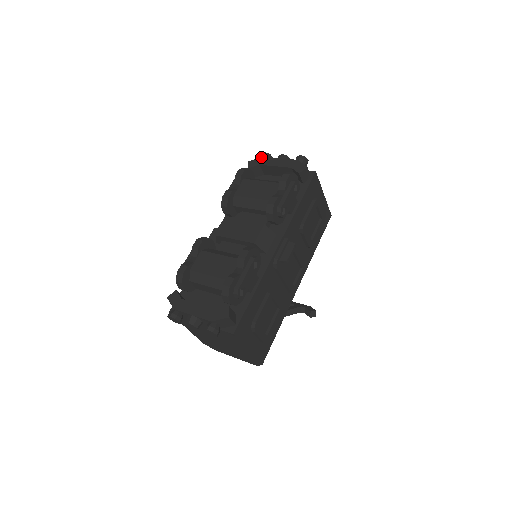
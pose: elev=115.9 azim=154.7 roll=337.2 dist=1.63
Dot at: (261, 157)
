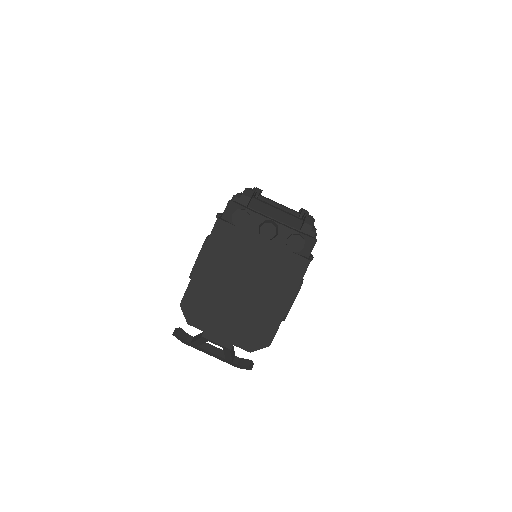
Dot at: occluded
